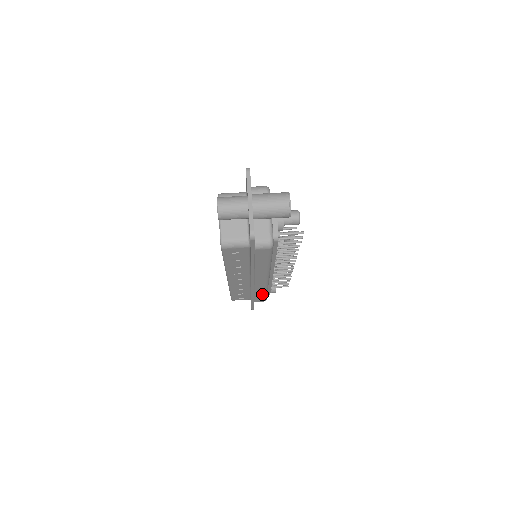
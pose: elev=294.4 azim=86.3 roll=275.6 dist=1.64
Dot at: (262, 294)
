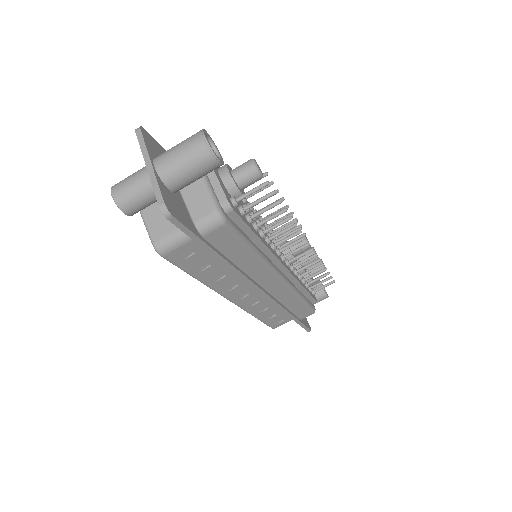
Dot at: (298, 304)
